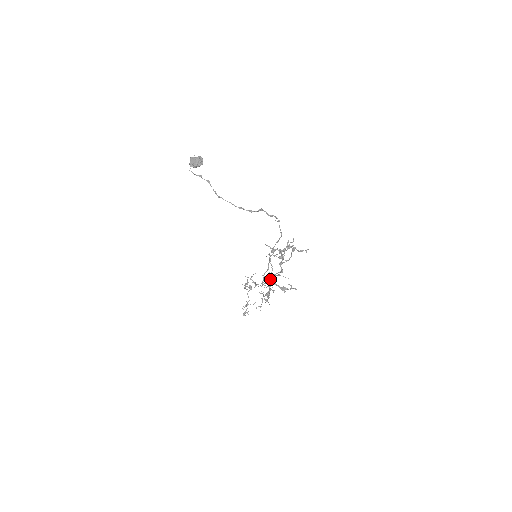
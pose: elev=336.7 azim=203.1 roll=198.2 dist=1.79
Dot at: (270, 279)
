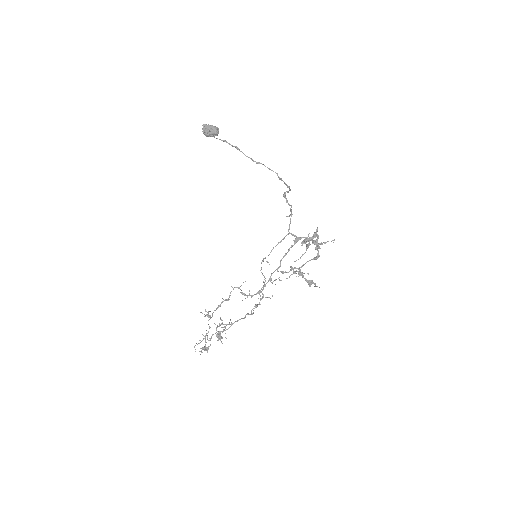
Dot at: occluded
